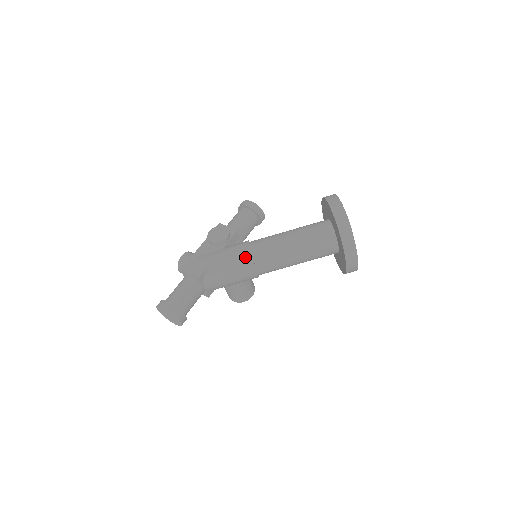
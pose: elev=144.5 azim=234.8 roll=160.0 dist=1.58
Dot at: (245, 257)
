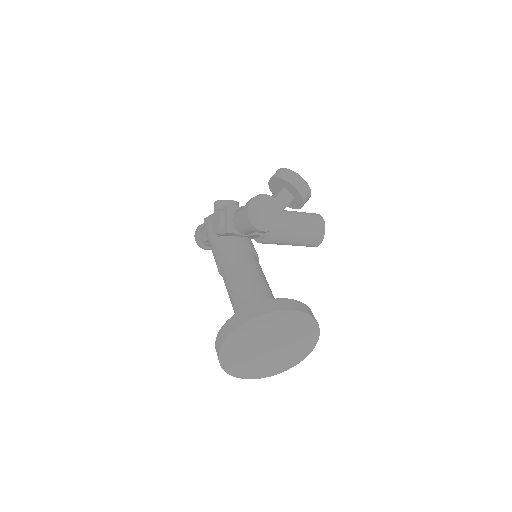
Dot at: occluded
